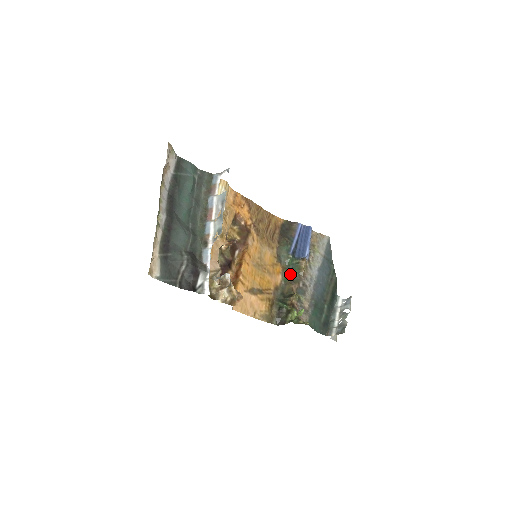
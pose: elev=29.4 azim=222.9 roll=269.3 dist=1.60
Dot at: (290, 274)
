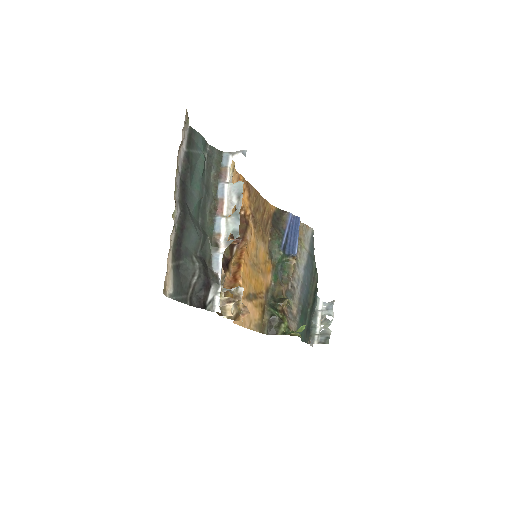
Dot at: (279, 273)
